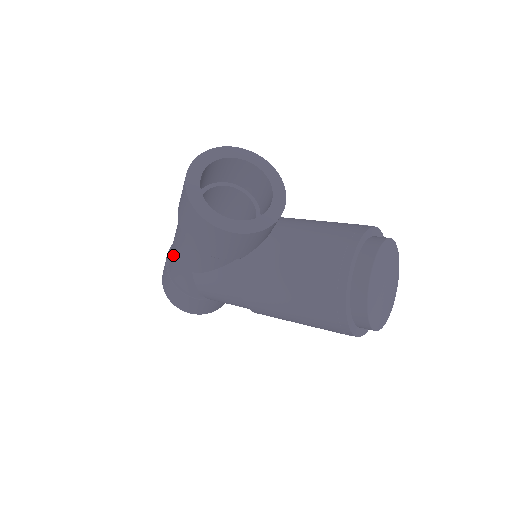
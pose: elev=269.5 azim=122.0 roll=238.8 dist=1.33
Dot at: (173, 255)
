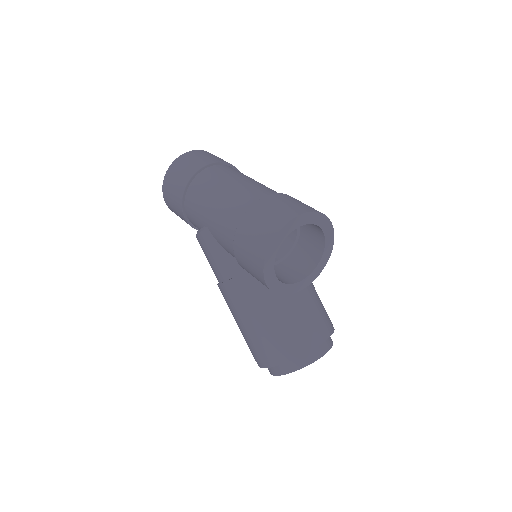
Dot at: (206, 195)
